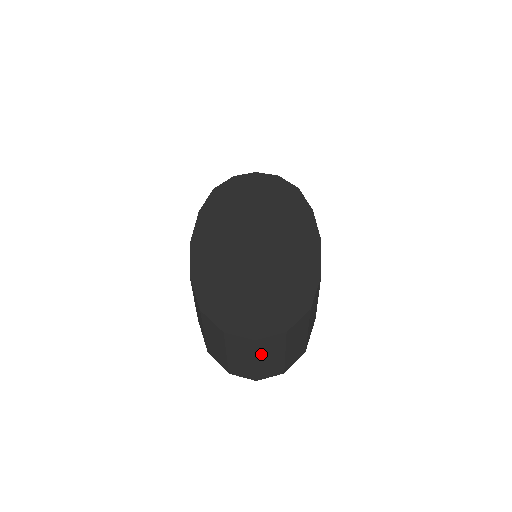
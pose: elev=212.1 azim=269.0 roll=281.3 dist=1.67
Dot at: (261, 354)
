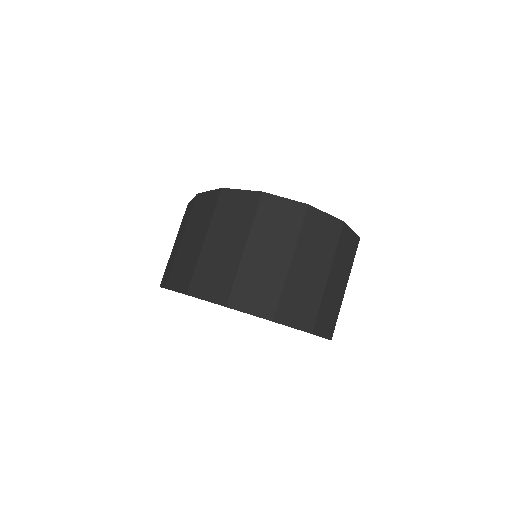
Dot at: (303, 248)
